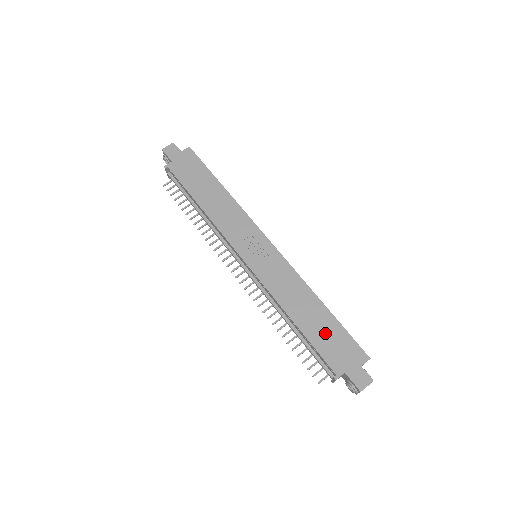
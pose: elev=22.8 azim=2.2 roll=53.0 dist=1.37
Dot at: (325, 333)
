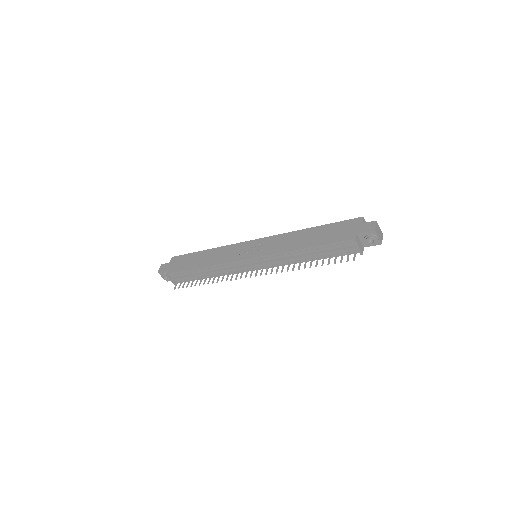
Dot at: (326, 234)
